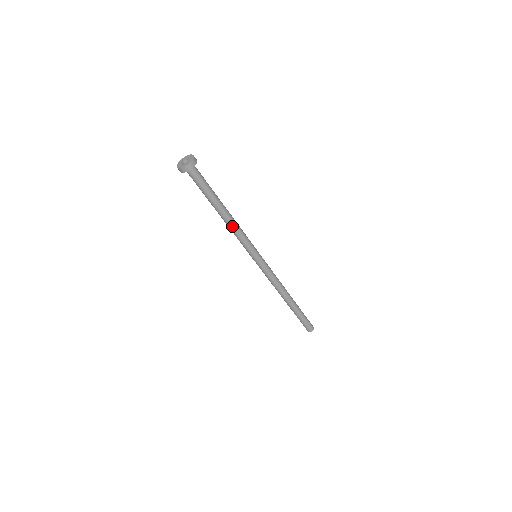
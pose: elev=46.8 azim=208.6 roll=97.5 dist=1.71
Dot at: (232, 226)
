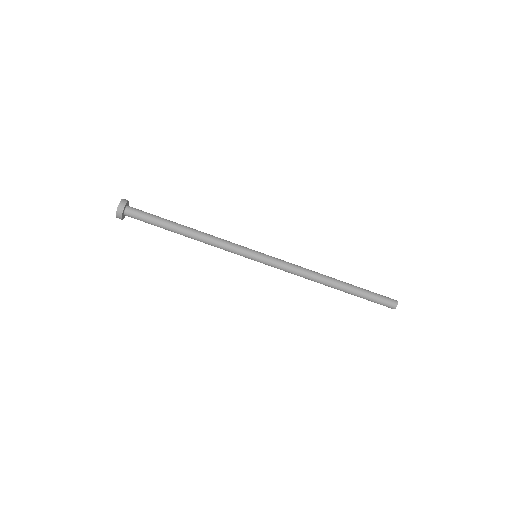
Dot at: (203, 241)
